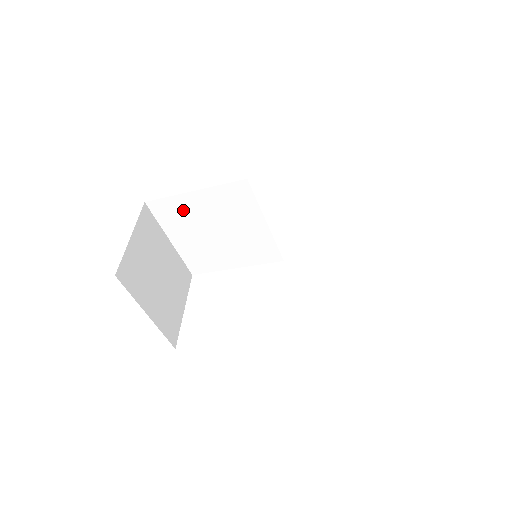
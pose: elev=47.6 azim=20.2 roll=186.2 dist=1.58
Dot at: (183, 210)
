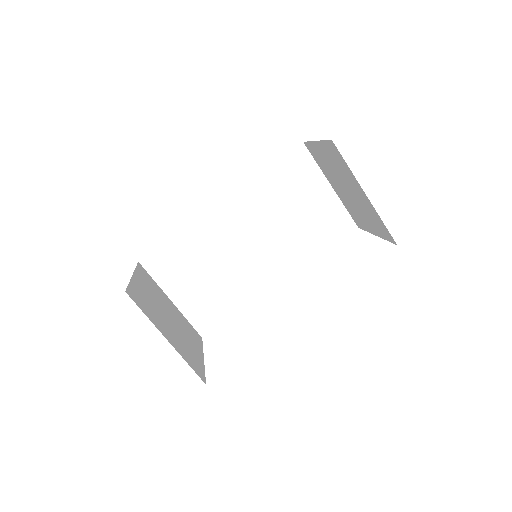
Dot at: (176, 257)
